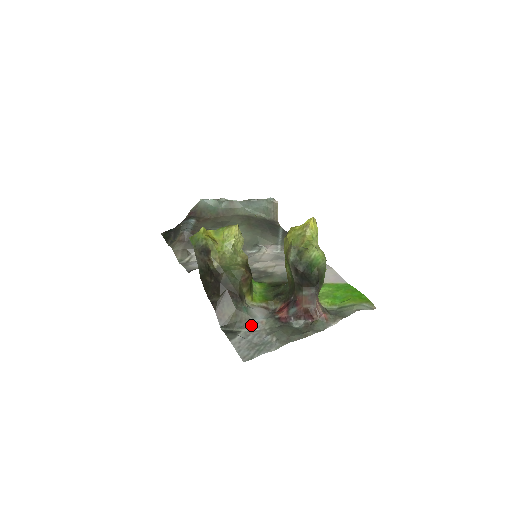
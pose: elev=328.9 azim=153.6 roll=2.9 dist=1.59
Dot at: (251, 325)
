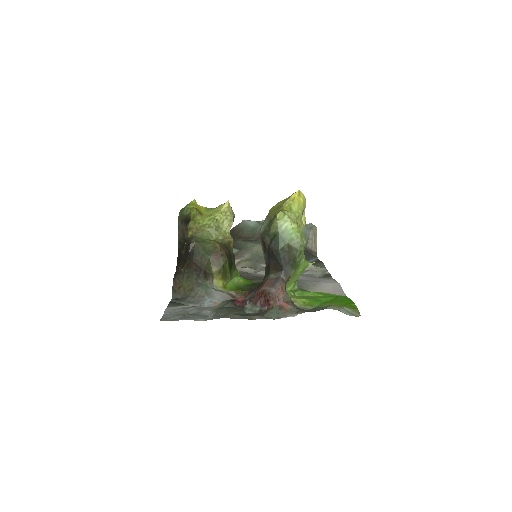
Dot at: (201, 302)
